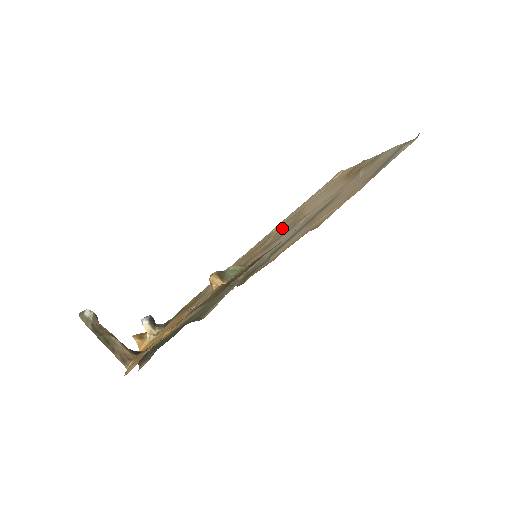
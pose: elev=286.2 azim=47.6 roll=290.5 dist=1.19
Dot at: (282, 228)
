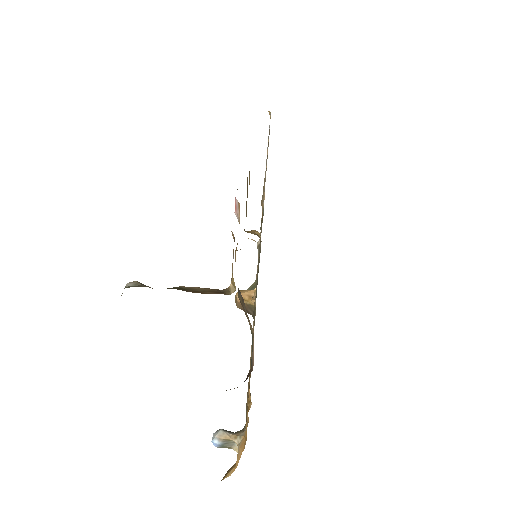
Dot at: occluded
